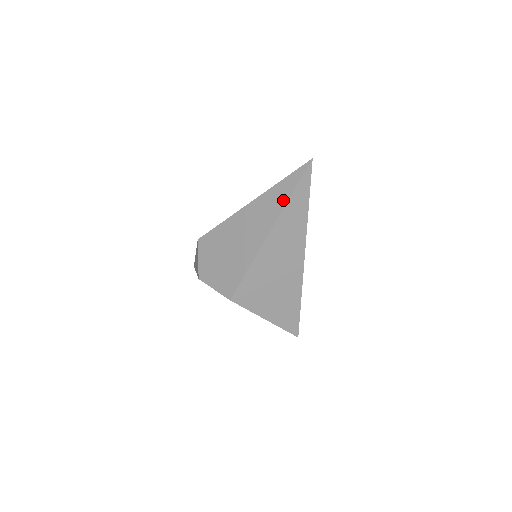
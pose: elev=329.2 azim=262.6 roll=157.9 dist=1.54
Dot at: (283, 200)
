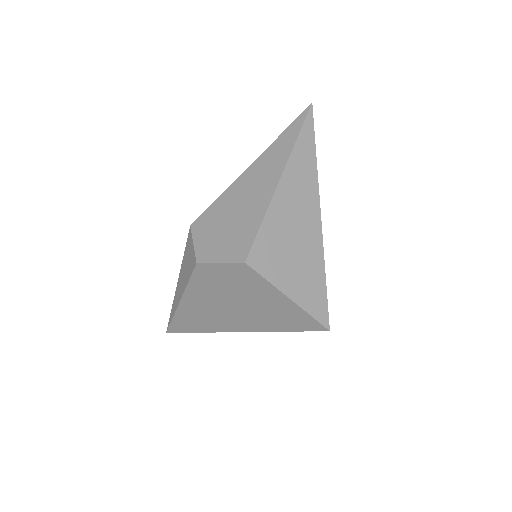
Dot at: (290, 144)
